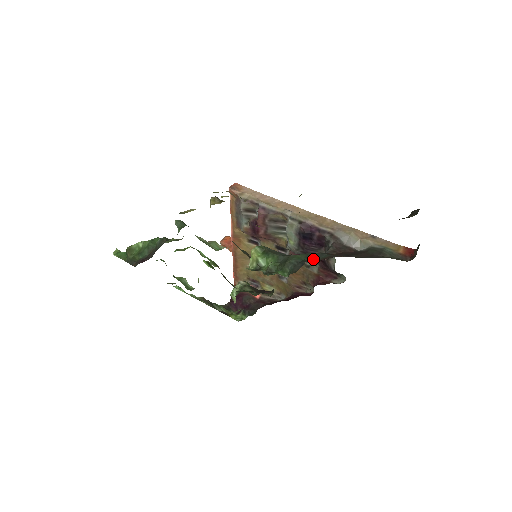
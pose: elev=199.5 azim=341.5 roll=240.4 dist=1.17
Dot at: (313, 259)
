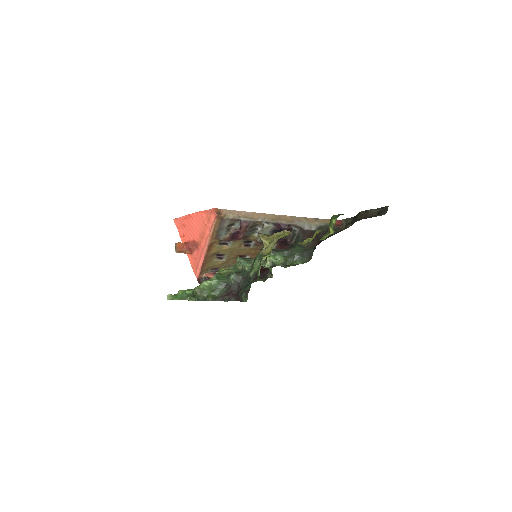
Dot at: (306, 247)
